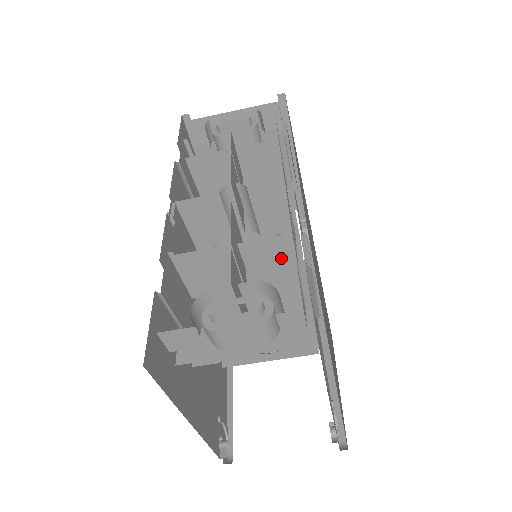
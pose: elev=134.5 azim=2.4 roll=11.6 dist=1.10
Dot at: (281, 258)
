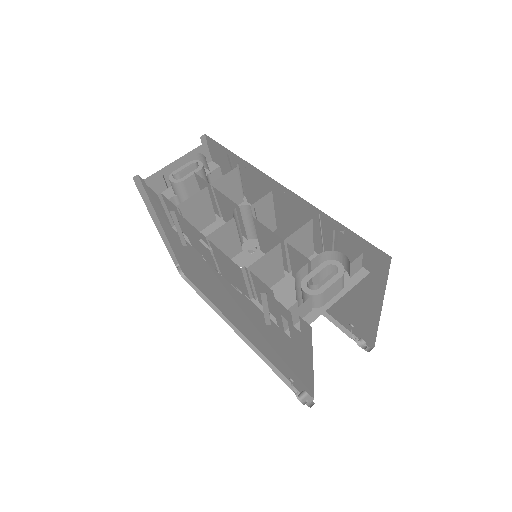
Dot at: (305, 239)
